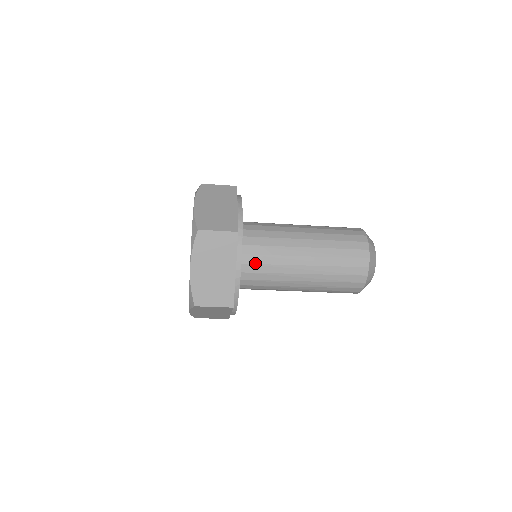
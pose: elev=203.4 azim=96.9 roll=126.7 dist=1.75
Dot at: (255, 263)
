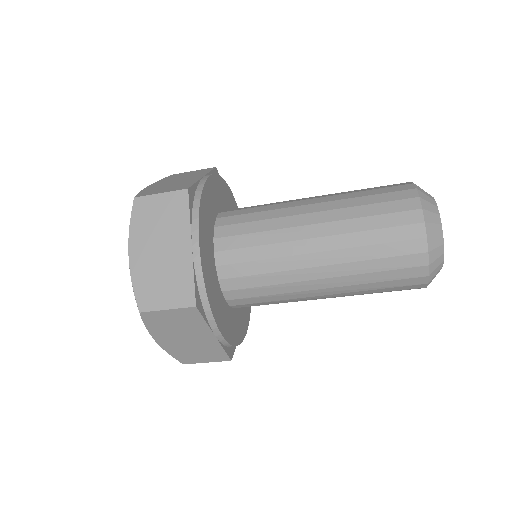
Dot at: (247, 297)
